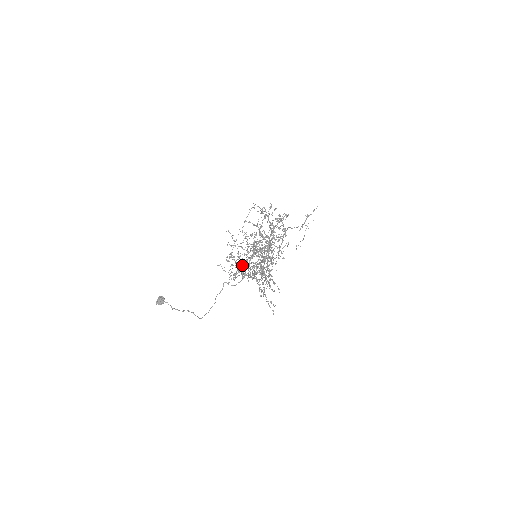
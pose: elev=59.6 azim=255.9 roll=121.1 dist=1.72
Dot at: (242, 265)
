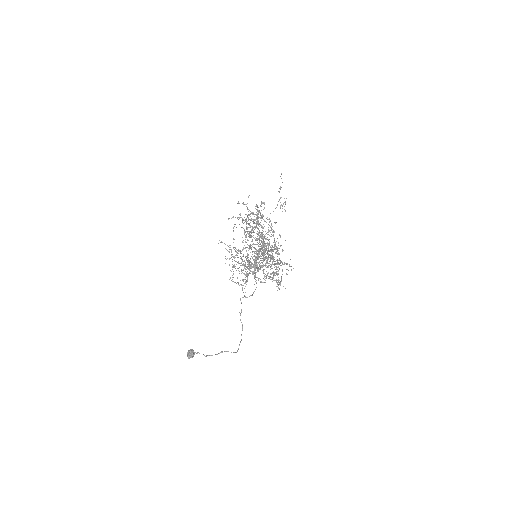
Dot at: occluded
